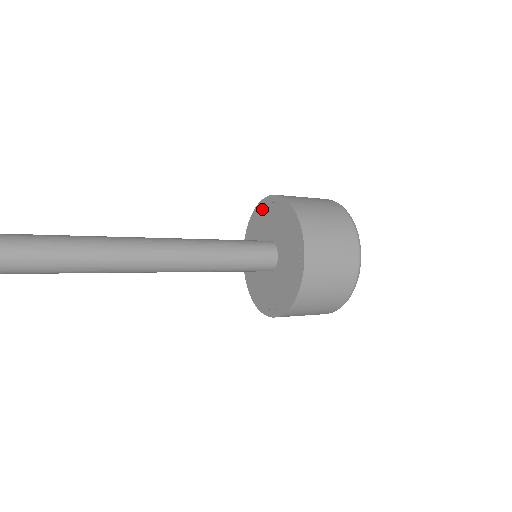
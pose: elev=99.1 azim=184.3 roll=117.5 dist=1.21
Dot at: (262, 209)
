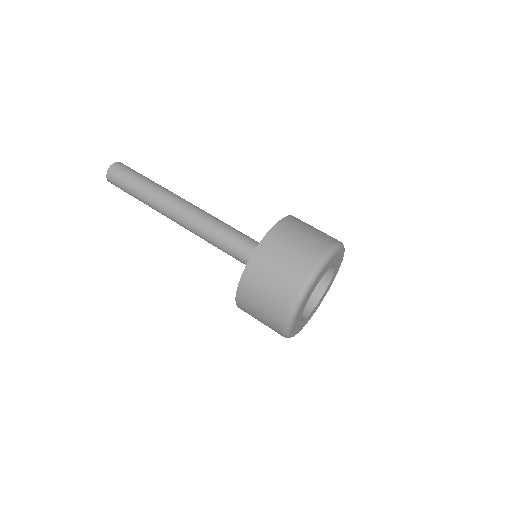
Dot at: occluded
